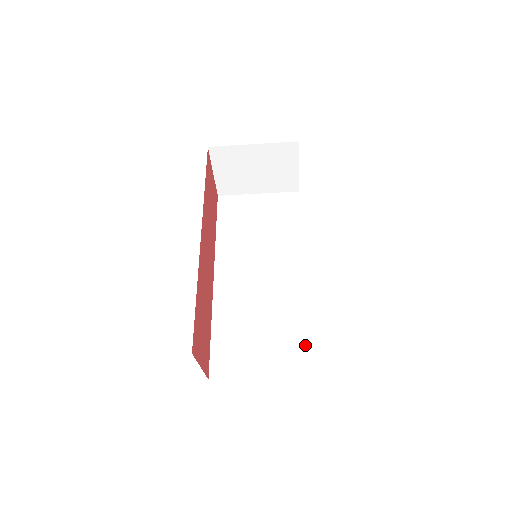
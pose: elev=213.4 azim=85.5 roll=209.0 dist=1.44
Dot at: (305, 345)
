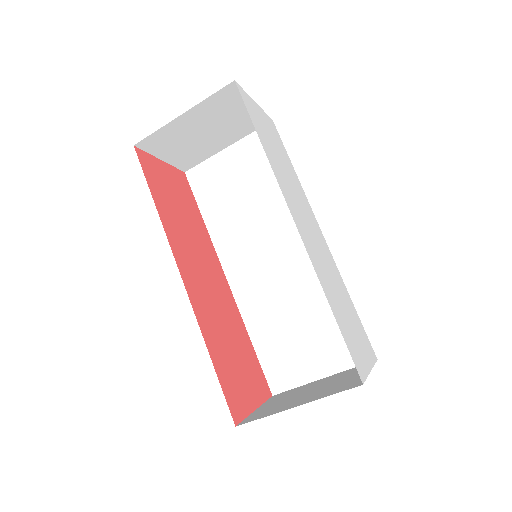
Dot at: occluded
